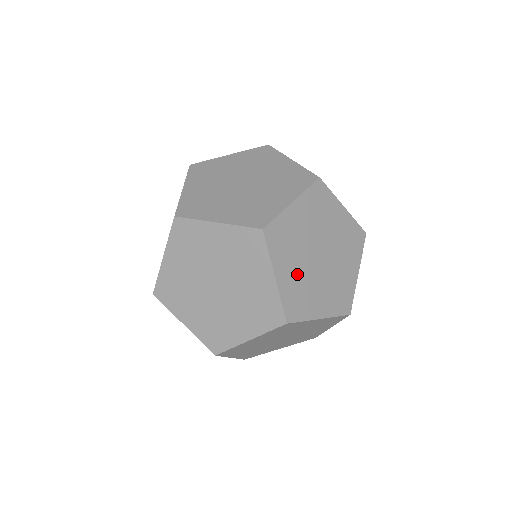
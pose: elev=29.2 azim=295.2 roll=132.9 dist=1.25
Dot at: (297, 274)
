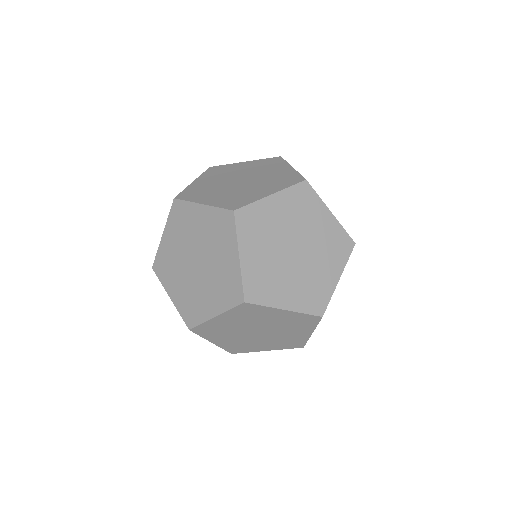
Dot at: occluded
